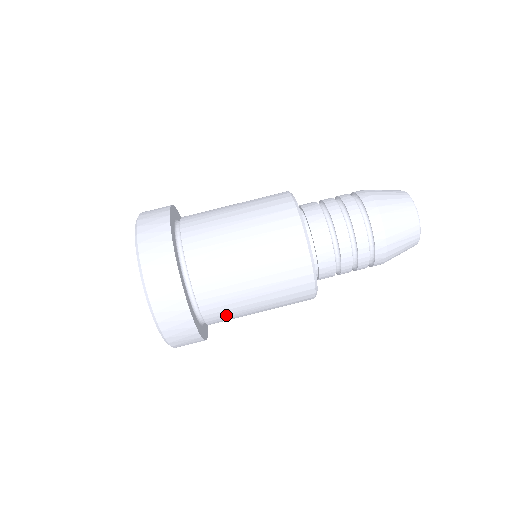
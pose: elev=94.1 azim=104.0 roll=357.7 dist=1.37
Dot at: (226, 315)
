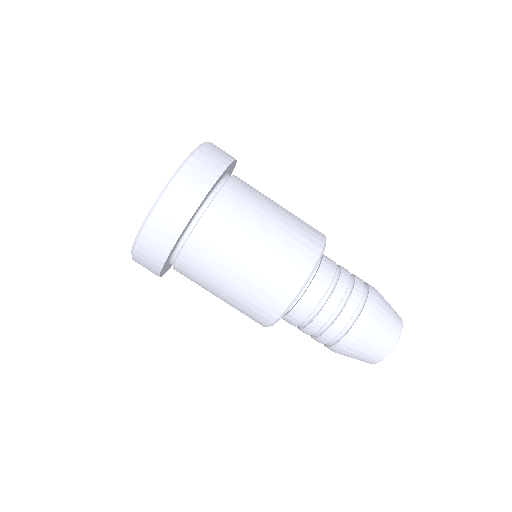
Dot at: (198, 268)
